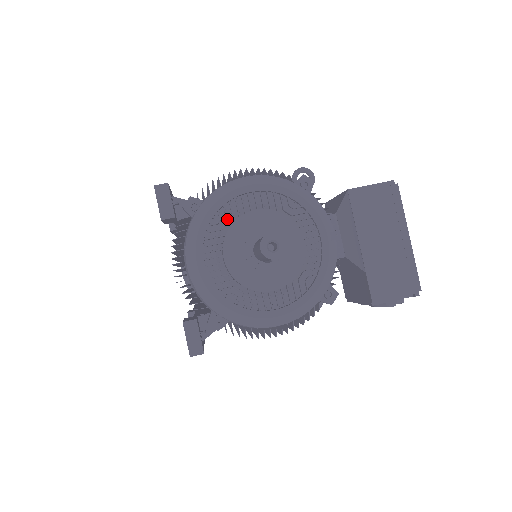
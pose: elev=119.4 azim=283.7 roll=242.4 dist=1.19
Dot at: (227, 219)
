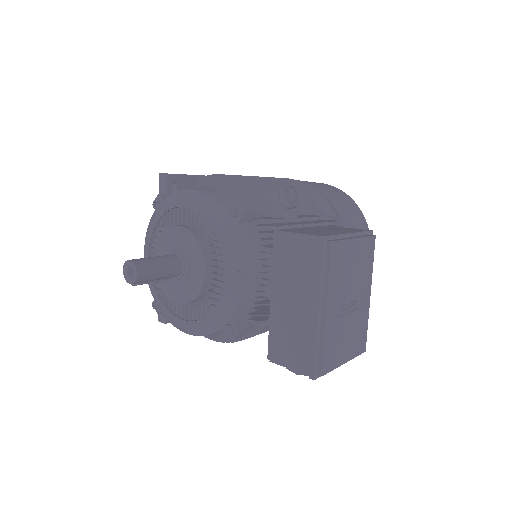
Dot at: (167, 225)
